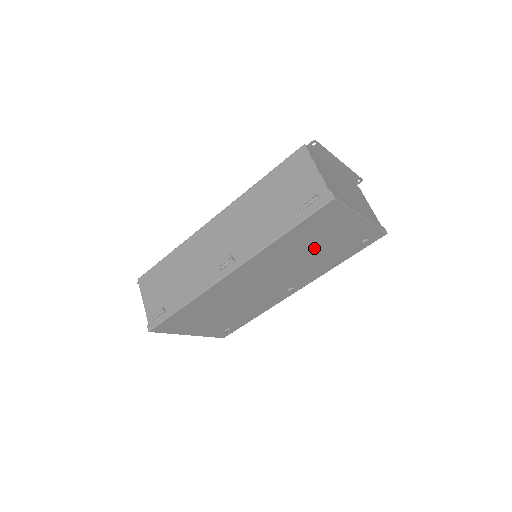
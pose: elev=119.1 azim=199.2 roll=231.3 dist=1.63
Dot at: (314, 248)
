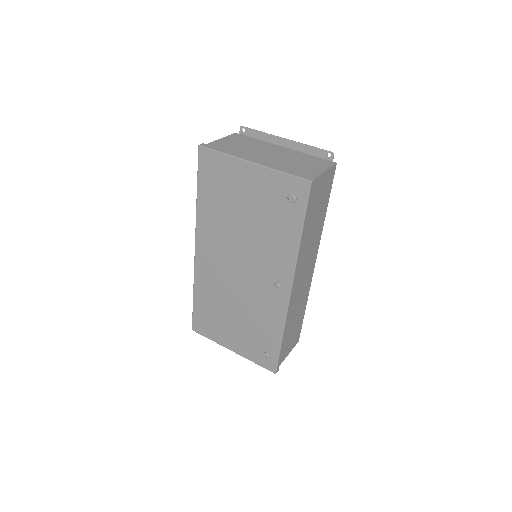
Dot at: (241, 213)
